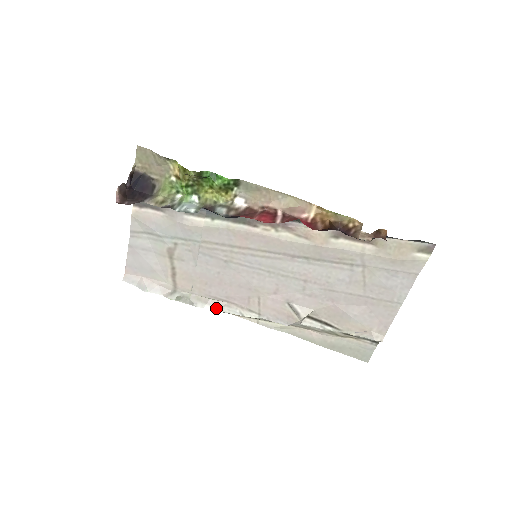
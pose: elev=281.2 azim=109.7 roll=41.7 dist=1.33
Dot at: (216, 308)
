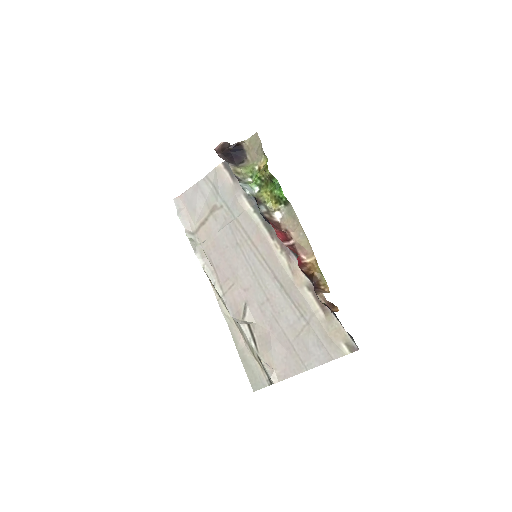
Dot at: (205, 266)
